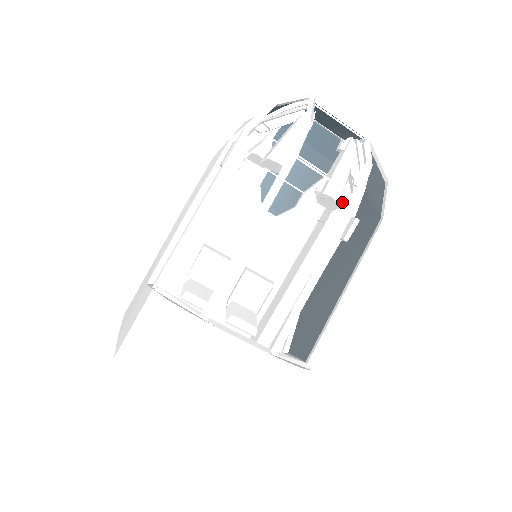
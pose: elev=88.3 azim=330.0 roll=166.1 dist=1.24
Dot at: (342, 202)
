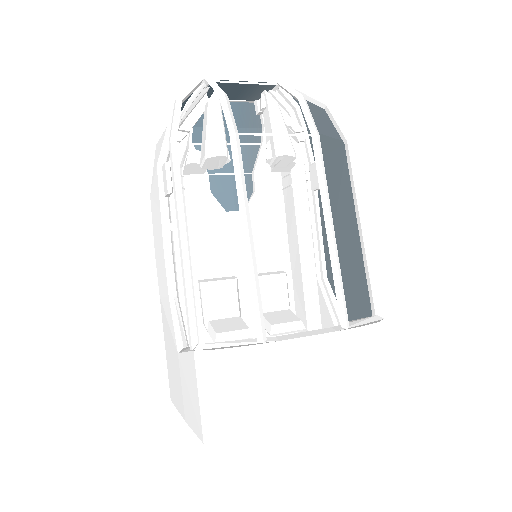
Dot at: occluded
